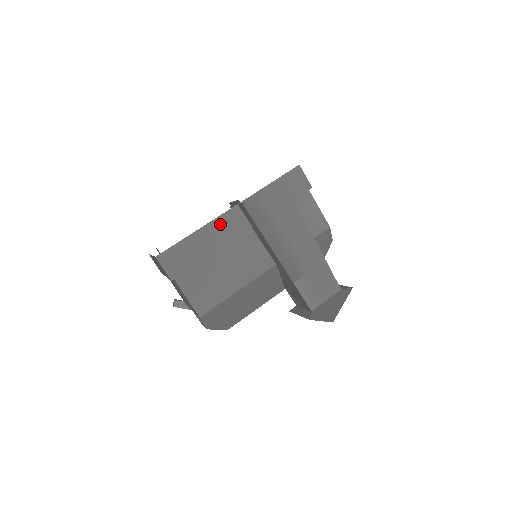
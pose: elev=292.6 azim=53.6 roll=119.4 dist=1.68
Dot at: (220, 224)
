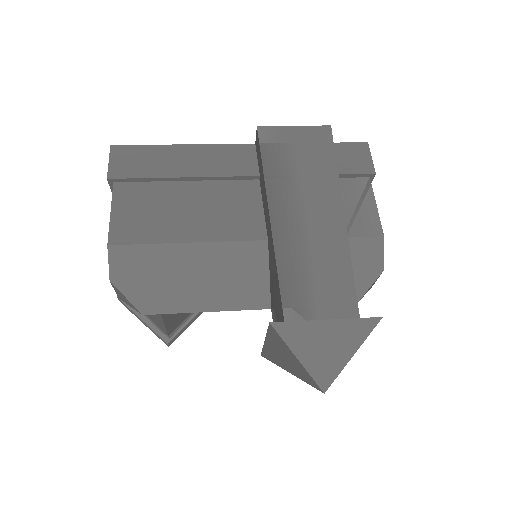
Dot at: (217, 152)
